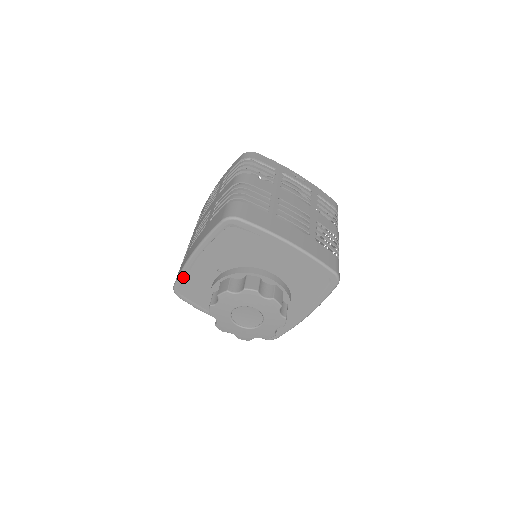
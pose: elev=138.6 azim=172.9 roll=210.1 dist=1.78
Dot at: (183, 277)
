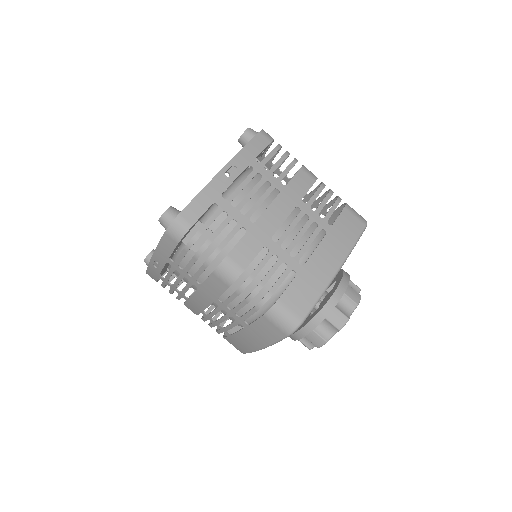
Dot at: occluded
